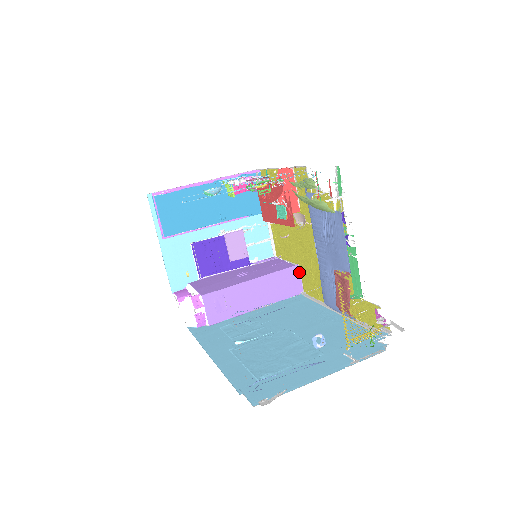
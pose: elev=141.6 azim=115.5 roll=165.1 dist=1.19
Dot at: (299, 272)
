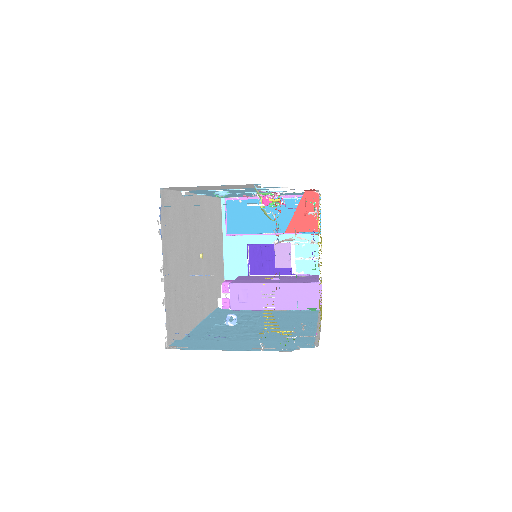
Dot at: occluded
